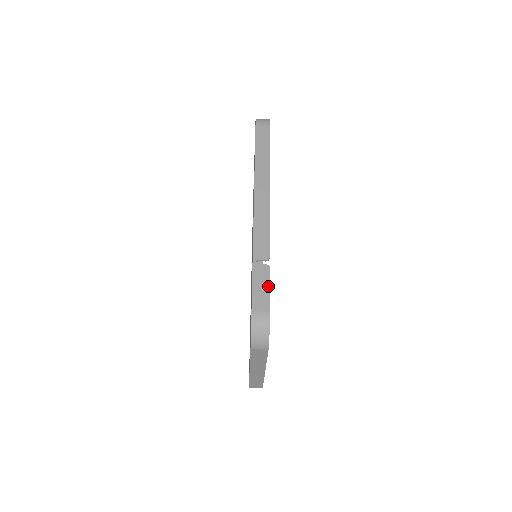
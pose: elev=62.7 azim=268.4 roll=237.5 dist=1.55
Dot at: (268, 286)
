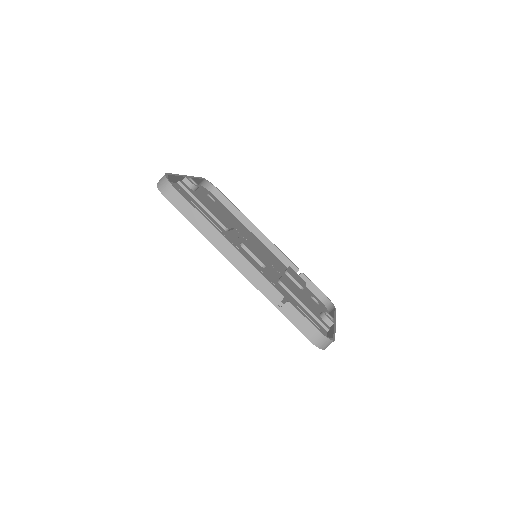
Dot at: (301, 316)
